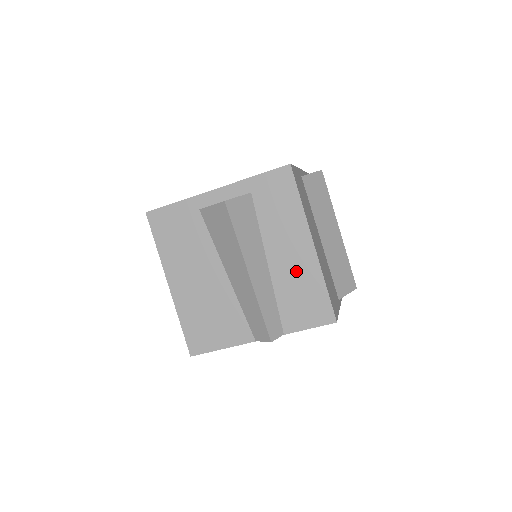
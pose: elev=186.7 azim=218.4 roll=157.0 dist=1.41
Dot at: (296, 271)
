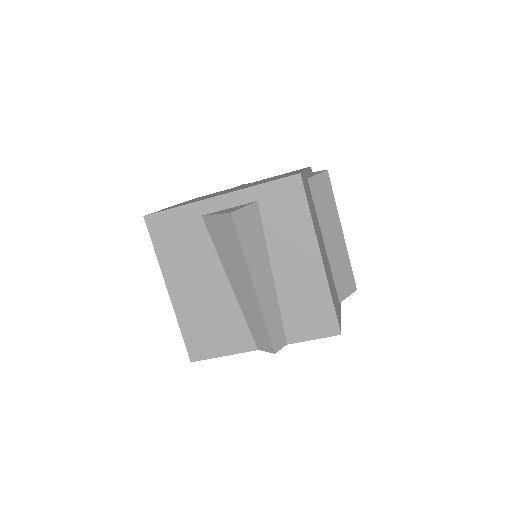
Dot at: (302, 283)
